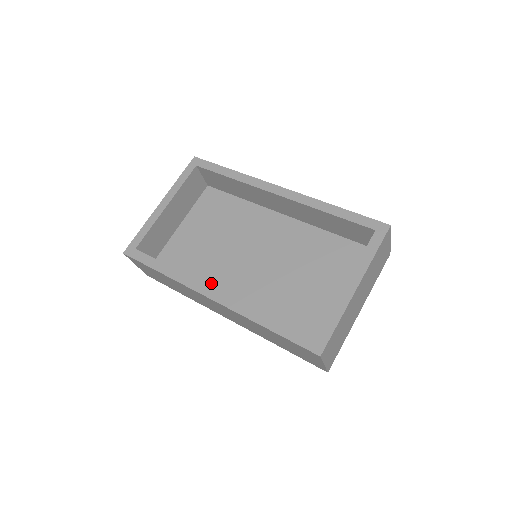
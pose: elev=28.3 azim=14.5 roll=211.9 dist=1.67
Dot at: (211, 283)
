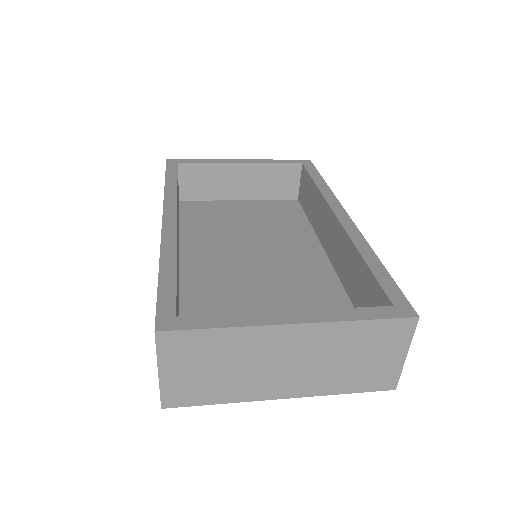
Dot at: (194, 242)
